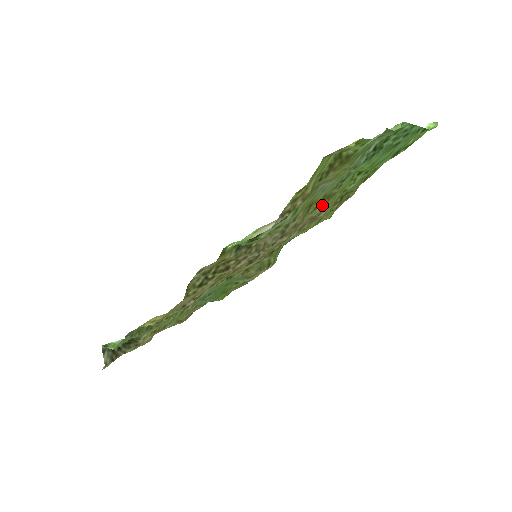
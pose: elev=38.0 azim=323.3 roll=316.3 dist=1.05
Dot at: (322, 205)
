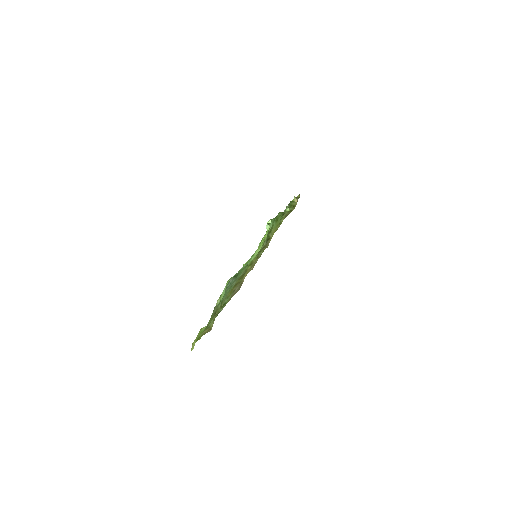
Dot at: occluded
